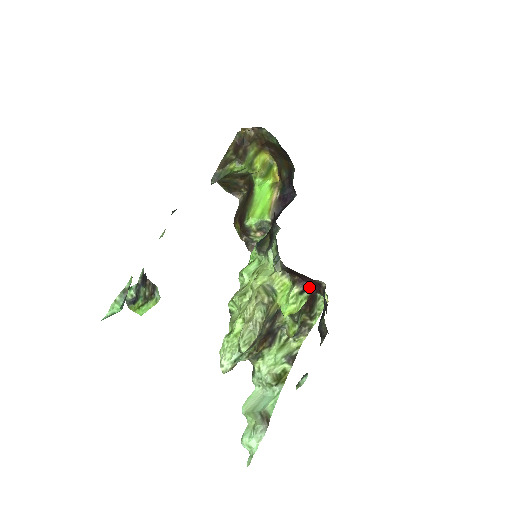
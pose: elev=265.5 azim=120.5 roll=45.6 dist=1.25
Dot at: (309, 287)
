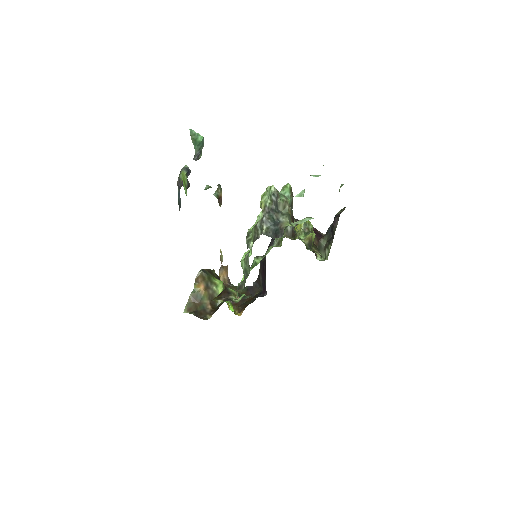
Dot at: occluded
